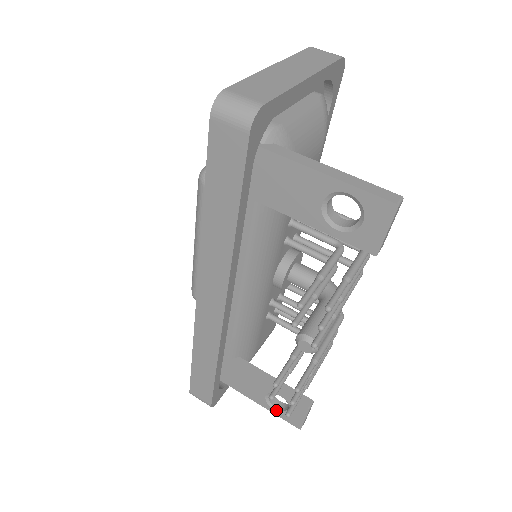
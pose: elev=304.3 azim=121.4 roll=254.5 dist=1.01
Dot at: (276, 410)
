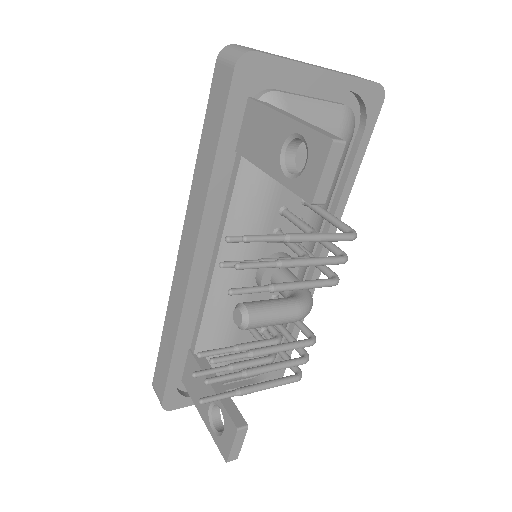
Dot at: (213, 430)
